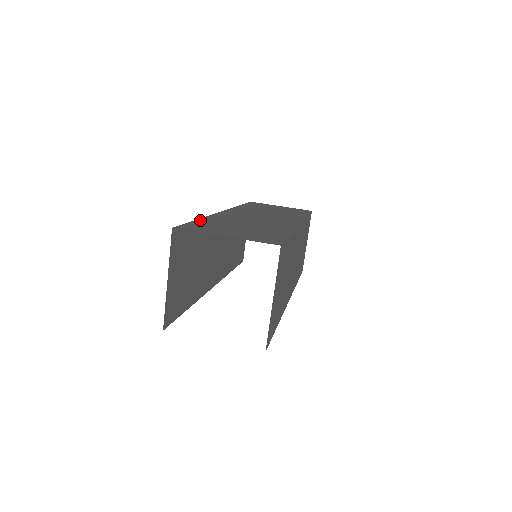
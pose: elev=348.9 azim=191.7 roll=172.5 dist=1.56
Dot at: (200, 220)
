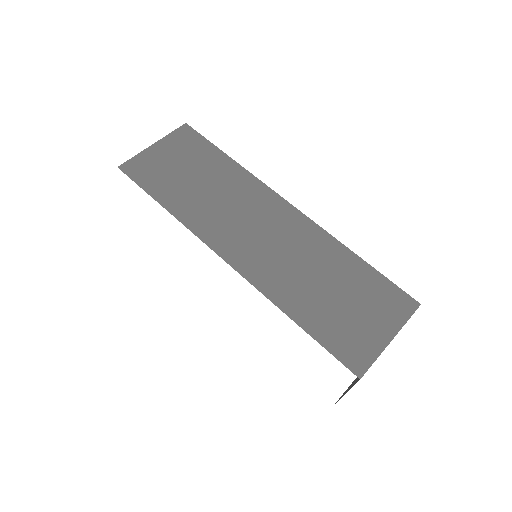
Dot at: (306, 326)
